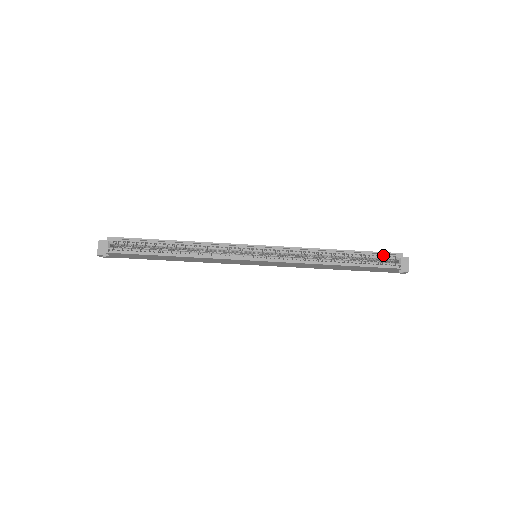
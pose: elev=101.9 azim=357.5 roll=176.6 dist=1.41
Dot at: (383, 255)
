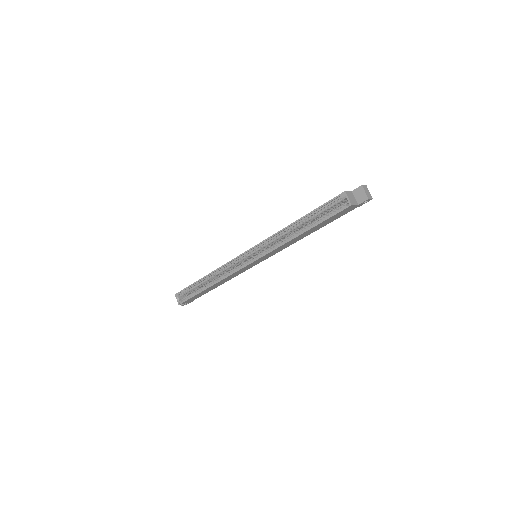
Dot at: (332, 203)
